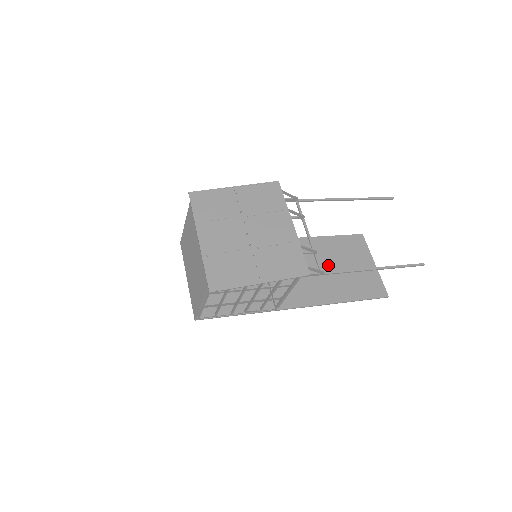
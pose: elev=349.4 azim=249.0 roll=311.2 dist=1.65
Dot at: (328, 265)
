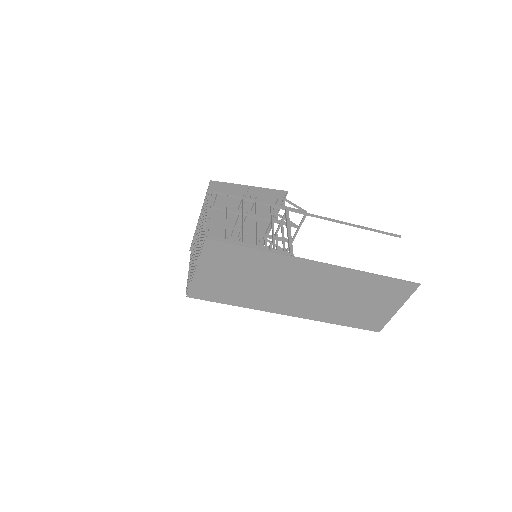
Dot at: (345, 301)
